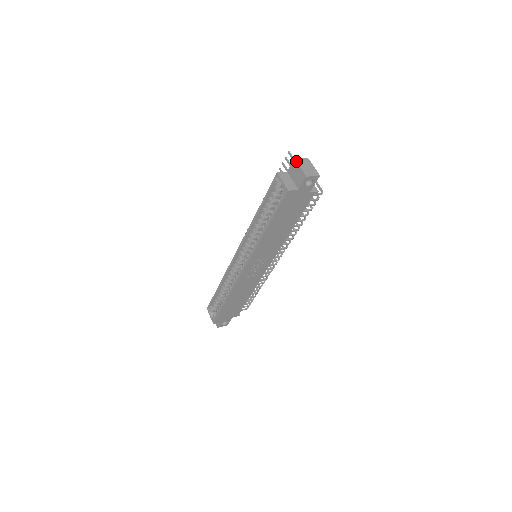
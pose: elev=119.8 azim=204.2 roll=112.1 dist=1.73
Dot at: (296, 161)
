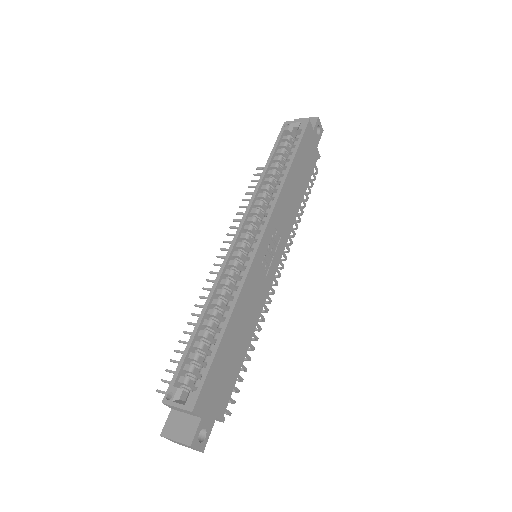
Dot at: occluded
